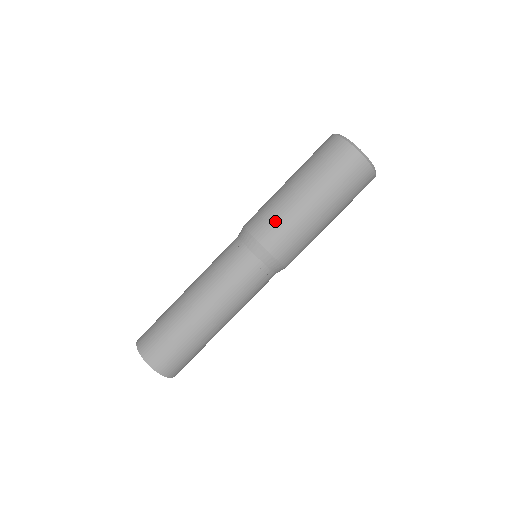
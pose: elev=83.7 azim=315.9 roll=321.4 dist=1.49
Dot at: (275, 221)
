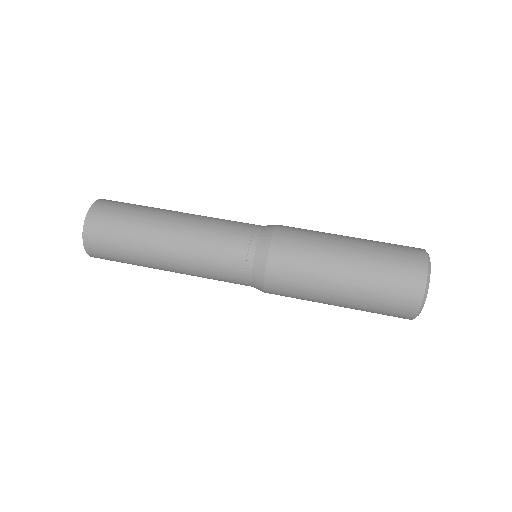
Dot at: occluded
